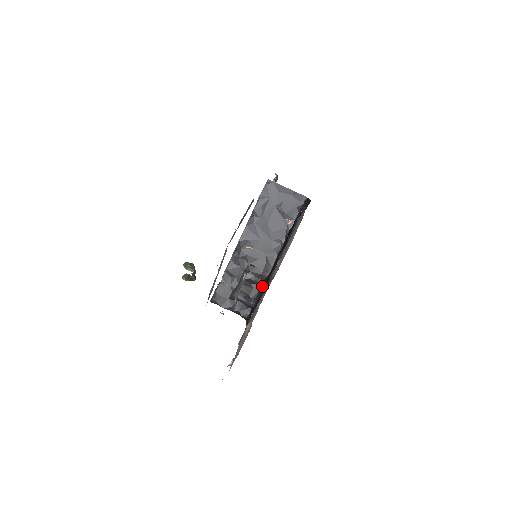
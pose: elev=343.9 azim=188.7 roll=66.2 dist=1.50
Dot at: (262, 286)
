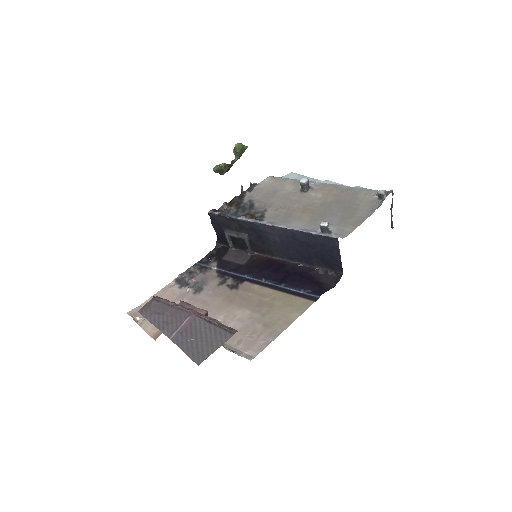
Dot at: (247, 253)
